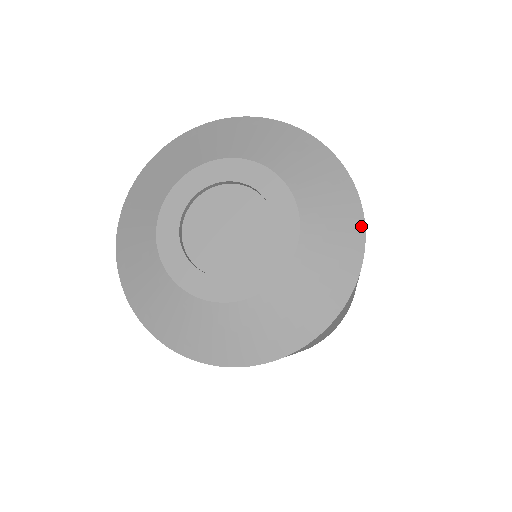
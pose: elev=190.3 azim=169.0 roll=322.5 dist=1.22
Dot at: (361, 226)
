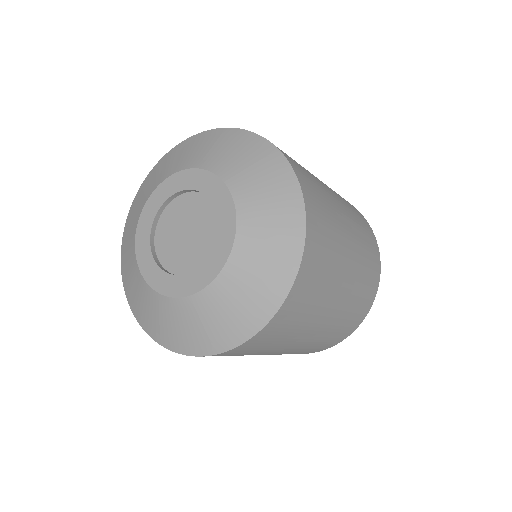
Dot at: (300, 205)
